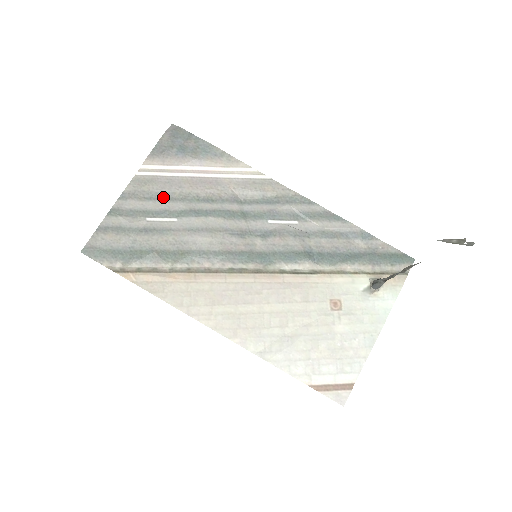
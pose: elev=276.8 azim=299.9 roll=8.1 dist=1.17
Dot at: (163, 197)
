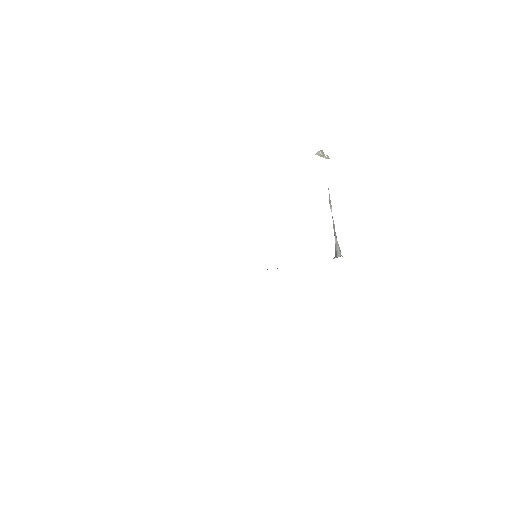
Dot at: occluded
